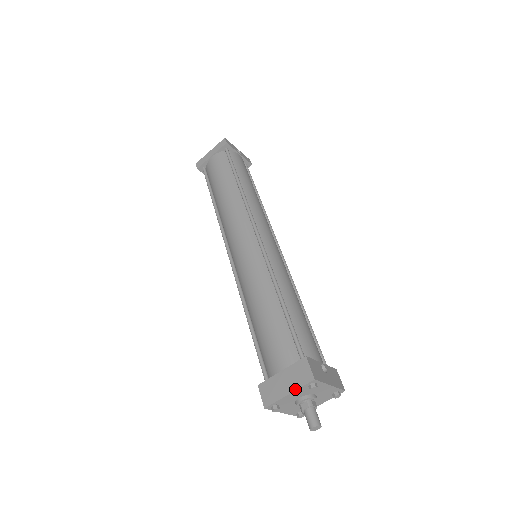
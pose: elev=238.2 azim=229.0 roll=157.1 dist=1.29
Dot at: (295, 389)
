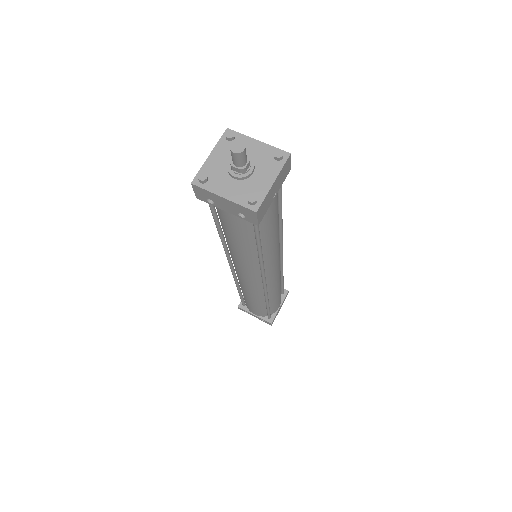
Dot at: (214, 148)
